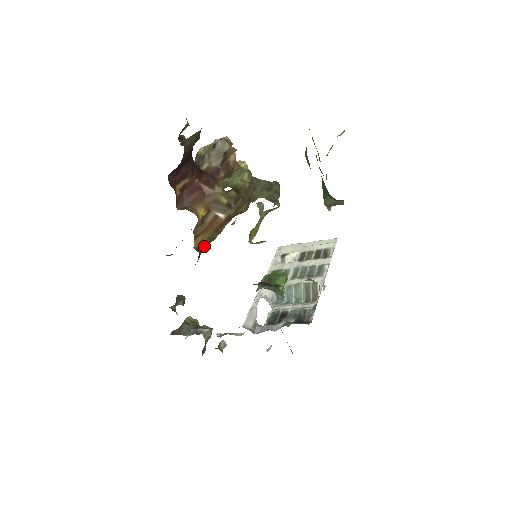
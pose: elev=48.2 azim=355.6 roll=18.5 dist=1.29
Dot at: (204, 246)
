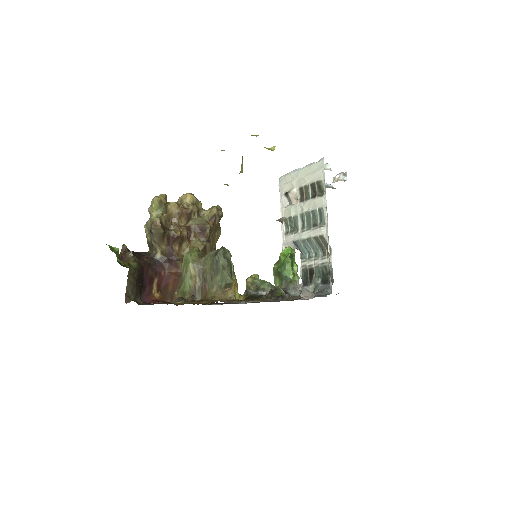
Dot at: occluded
